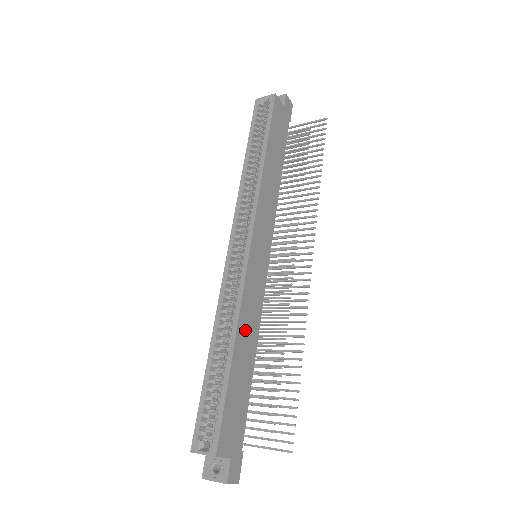
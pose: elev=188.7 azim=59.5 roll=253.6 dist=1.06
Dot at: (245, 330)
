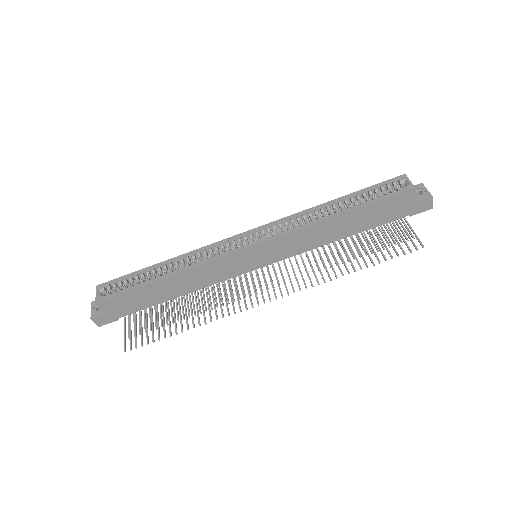
Dot at: (188, 278)
